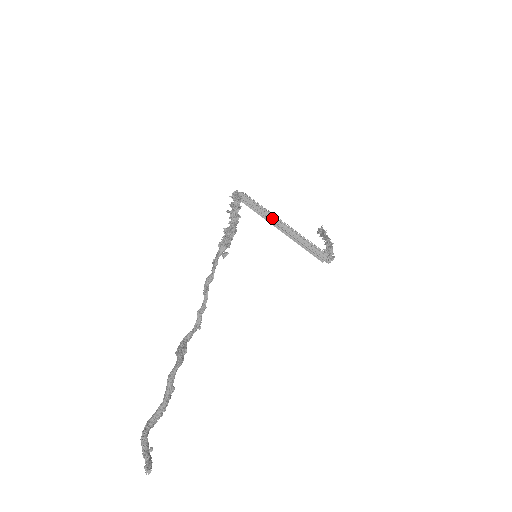
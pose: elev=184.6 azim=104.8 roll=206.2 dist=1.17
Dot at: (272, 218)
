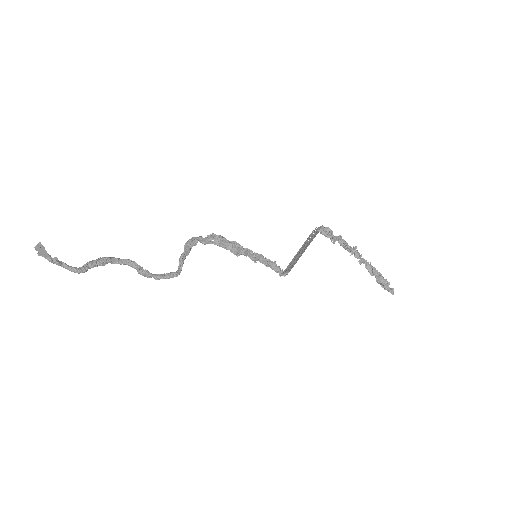
Dot at: (295, 258)
